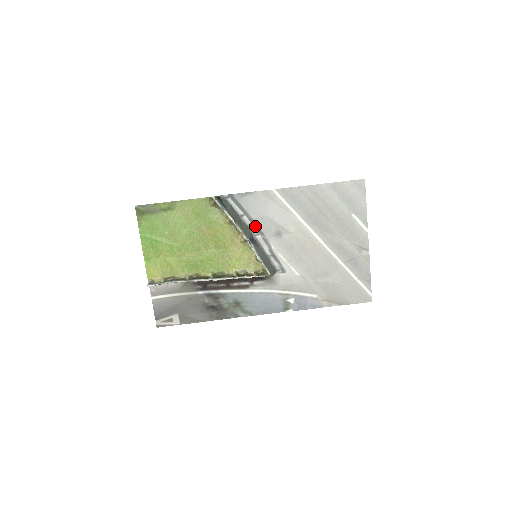
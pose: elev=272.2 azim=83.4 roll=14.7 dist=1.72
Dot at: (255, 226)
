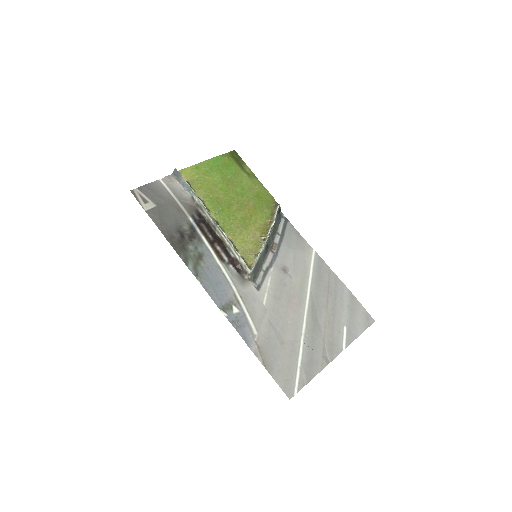
Dot at: (278, 247)
